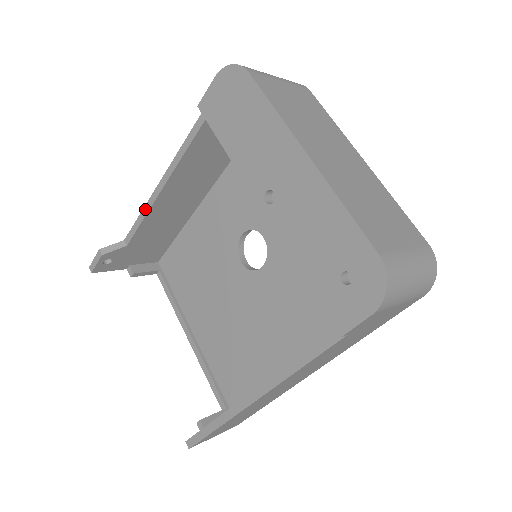
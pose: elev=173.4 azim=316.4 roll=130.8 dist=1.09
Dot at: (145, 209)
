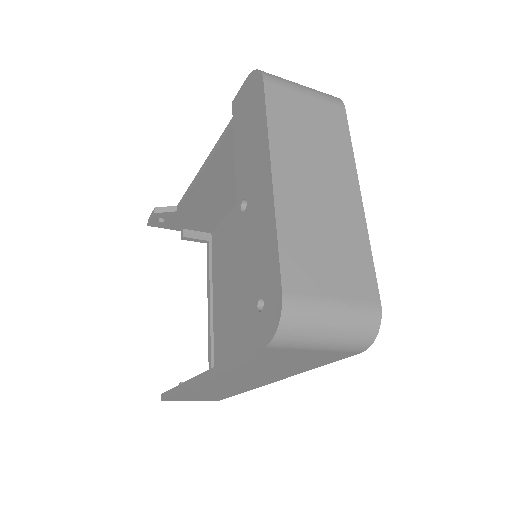
Dot at: (192, 184)
